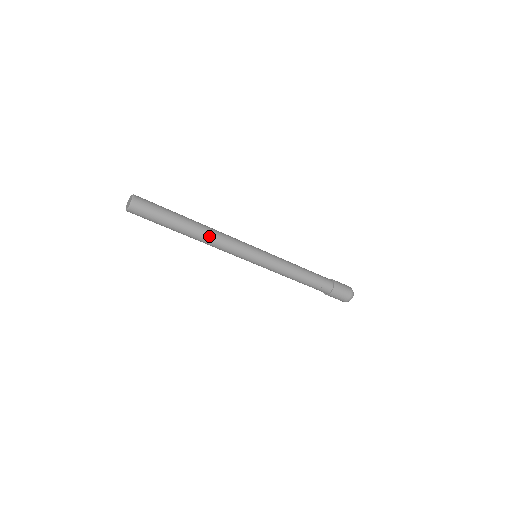
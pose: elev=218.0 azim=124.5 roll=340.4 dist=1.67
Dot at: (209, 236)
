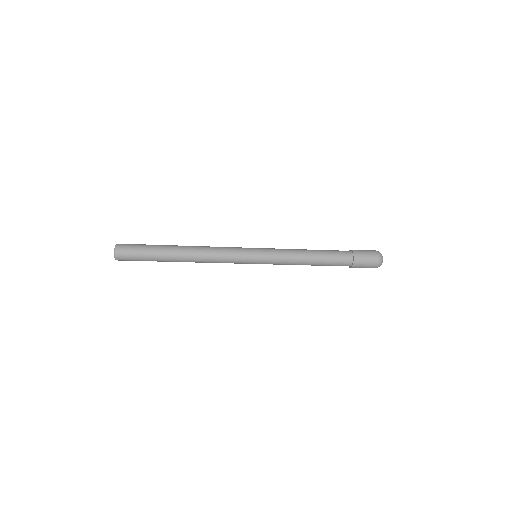
Dot at: (198, 261)
